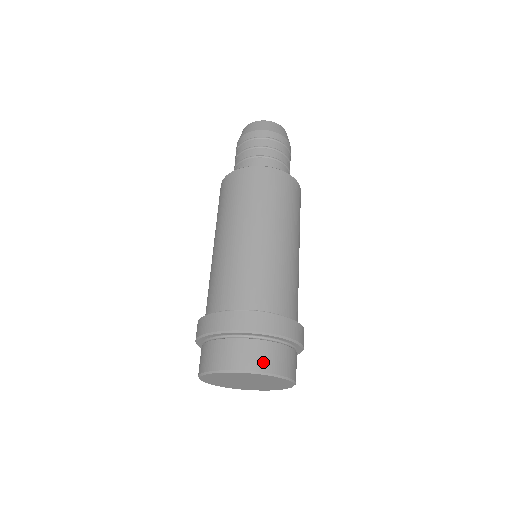
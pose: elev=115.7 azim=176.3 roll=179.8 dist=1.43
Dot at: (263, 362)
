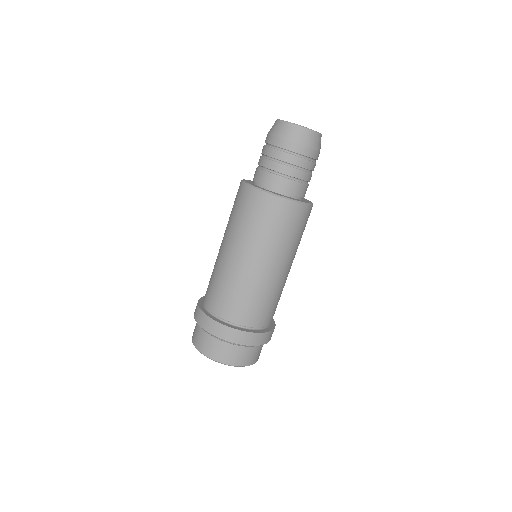
Dot at: (207, 349)
